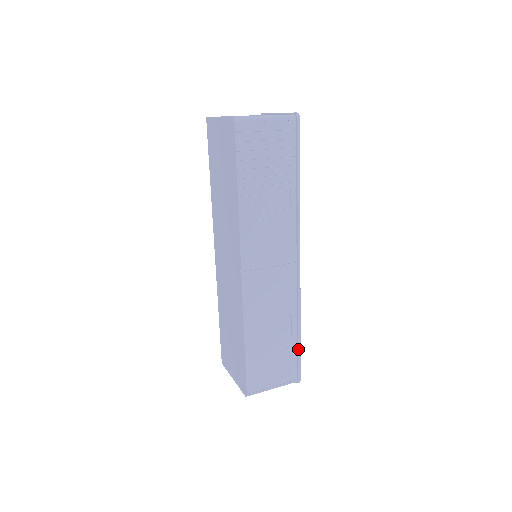
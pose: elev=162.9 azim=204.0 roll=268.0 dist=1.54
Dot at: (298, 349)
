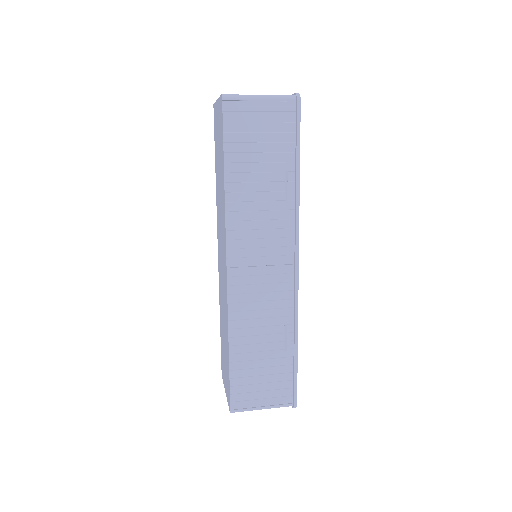
Dot at: (294, 367)
